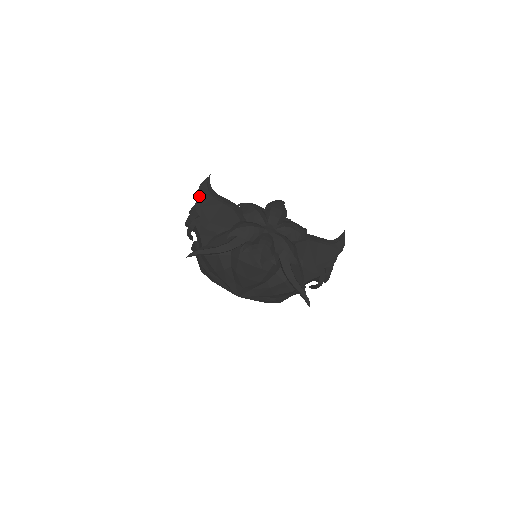
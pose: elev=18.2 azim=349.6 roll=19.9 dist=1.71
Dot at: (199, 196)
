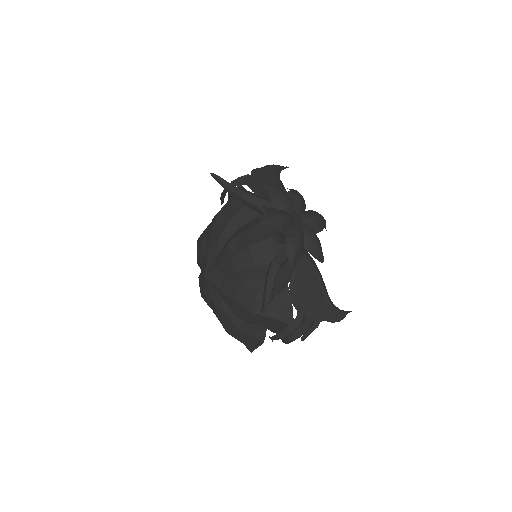
Dot at: (265, 167)
